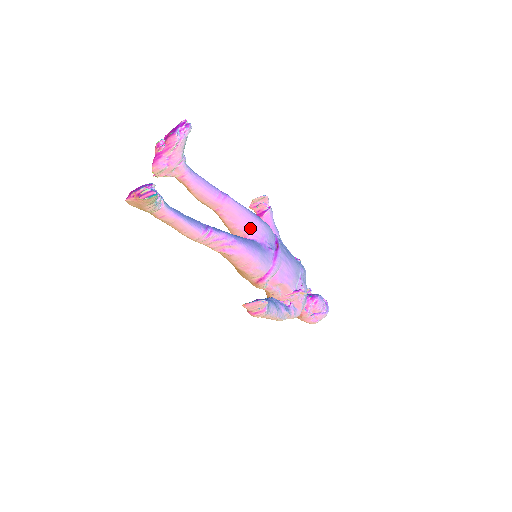
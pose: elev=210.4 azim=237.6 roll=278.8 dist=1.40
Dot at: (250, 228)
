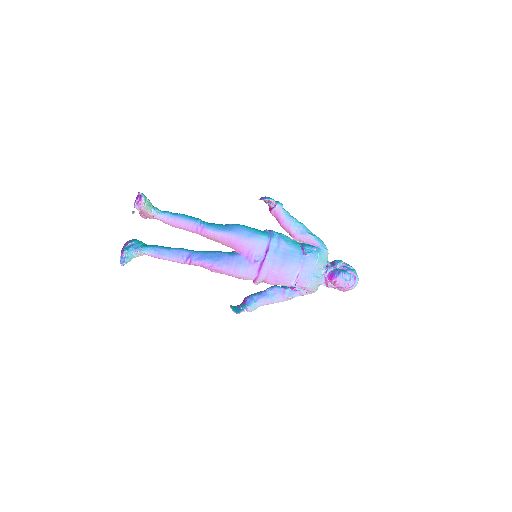
Dot at: (234, 246)
